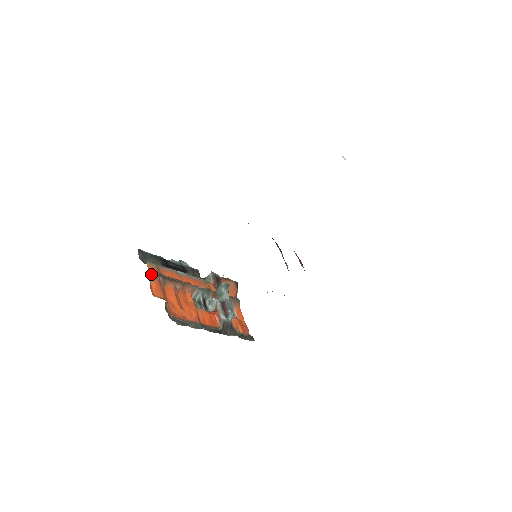
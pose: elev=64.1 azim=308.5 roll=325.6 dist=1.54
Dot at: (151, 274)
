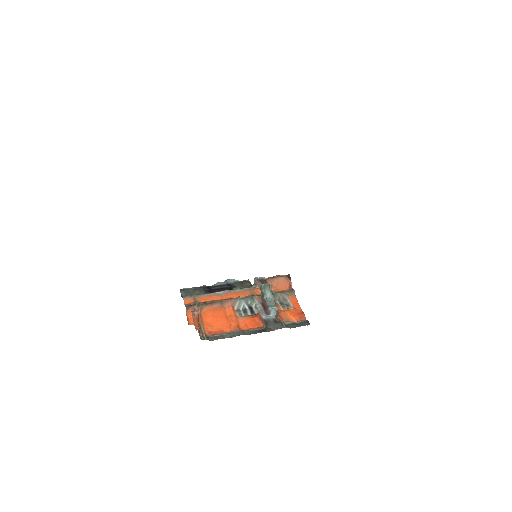
Dot at: occluded
